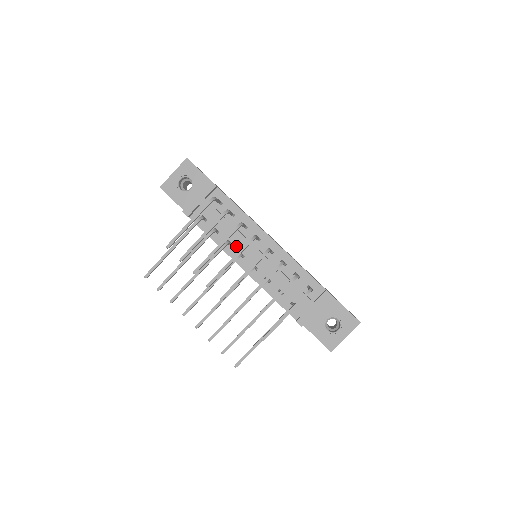
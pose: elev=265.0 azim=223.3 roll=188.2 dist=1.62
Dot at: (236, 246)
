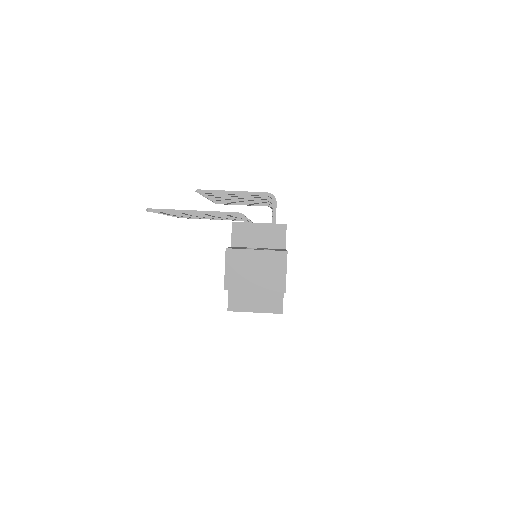
Dot at: occluded
